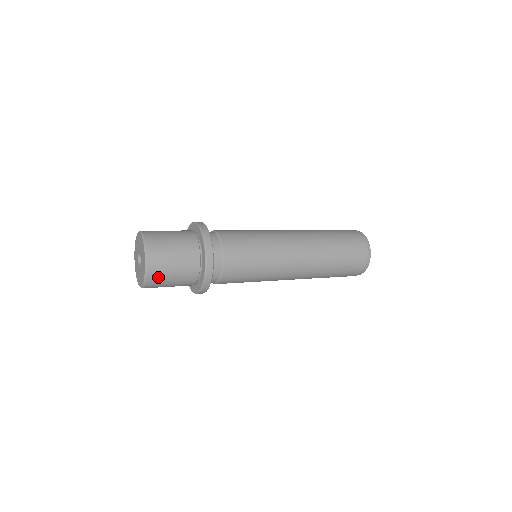
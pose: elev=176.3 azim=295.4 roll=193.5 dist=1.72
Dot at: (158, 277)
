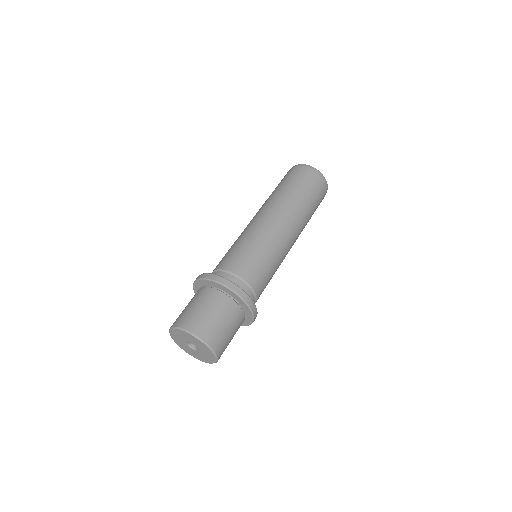
Dot at: occluded
